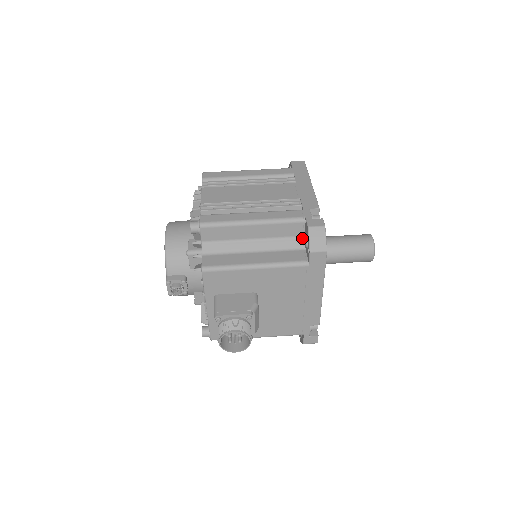
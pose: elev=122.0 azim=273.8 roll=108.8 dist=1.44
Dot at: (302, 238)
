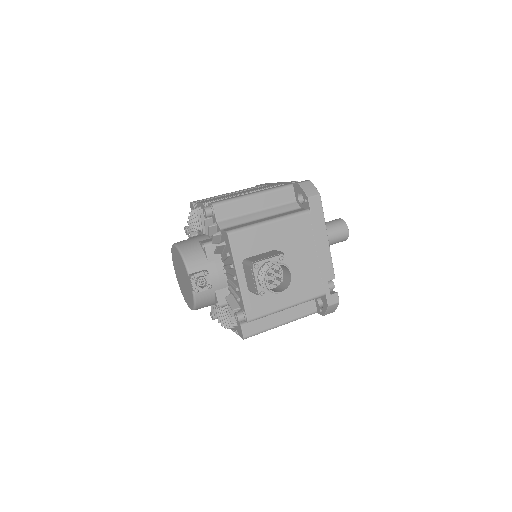
Dot at: (295, 202)
